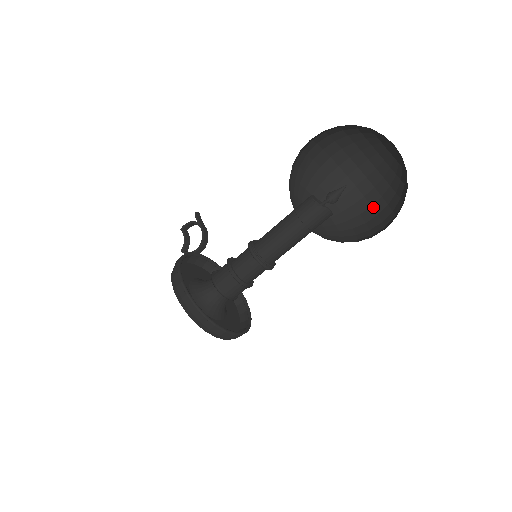
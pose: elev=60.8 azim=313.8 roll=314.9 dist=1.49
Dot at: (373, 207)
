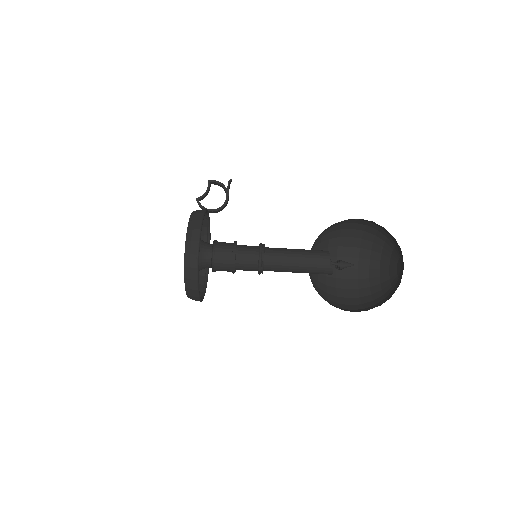
Dot at: (347, 281)
